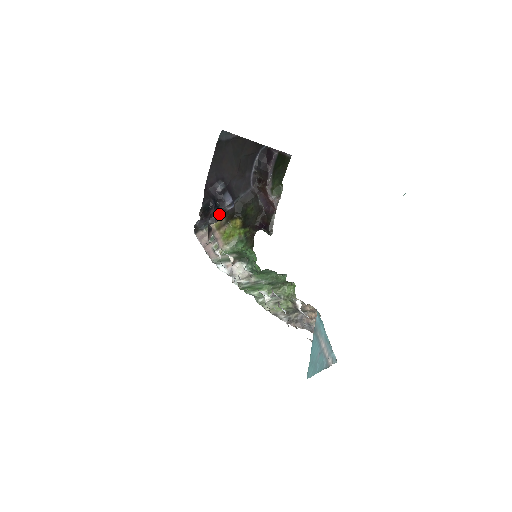
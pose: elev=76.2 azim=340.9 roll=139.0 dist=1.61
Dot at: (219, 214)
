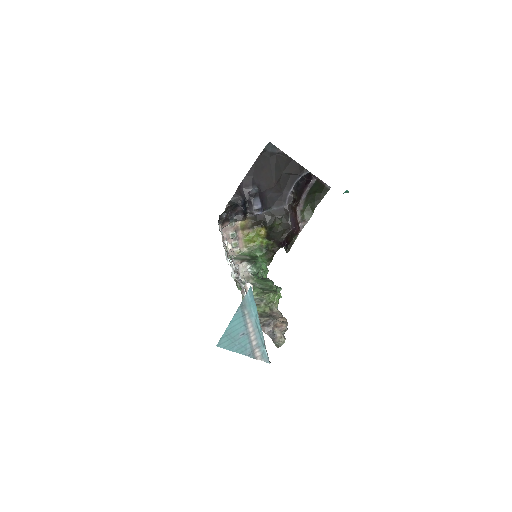
Dot at: (247, 216)
